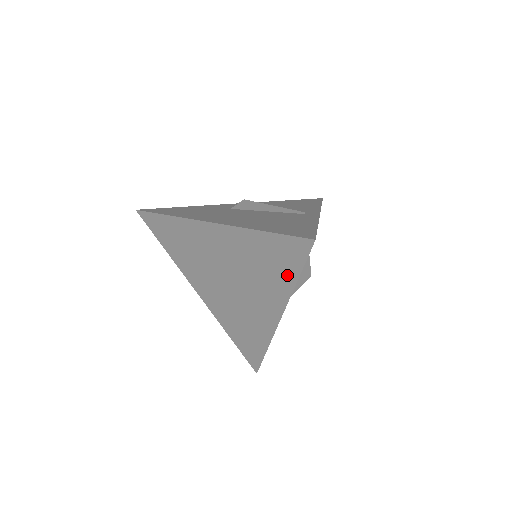
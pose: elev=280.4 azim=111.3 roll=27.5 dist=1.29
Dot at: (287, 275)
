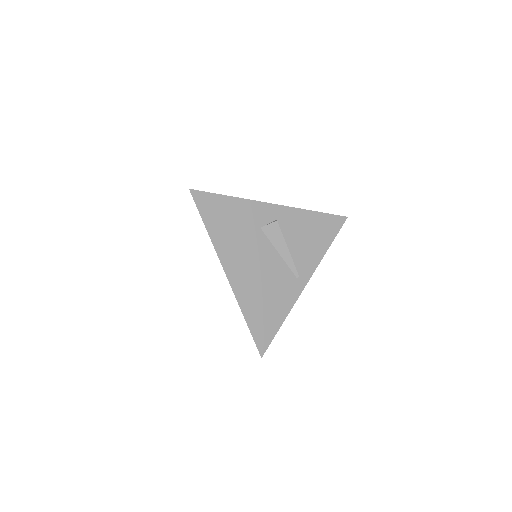
Dot at: occluded
